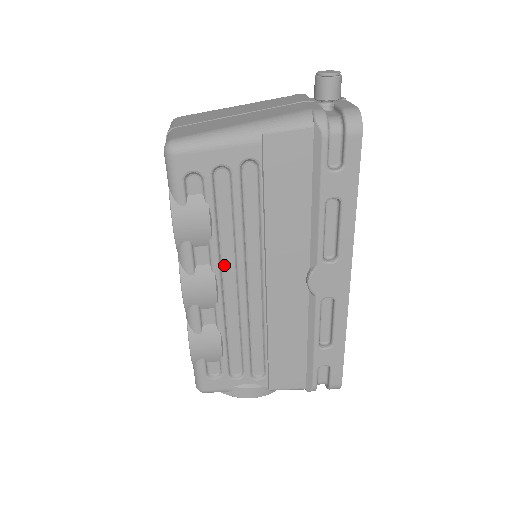
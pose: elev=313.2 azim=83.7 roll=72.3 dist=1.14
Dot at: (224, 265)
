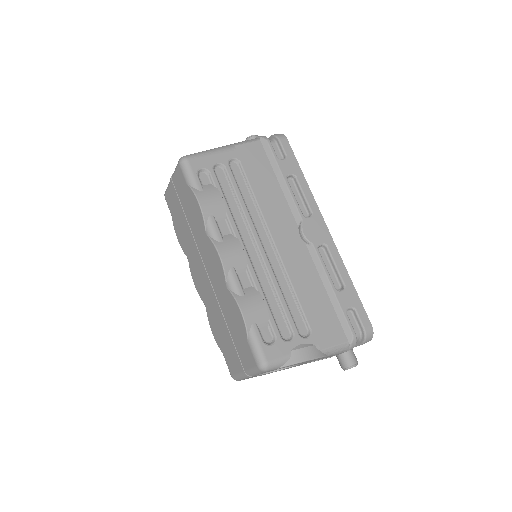
Dot at: (241, 233)
